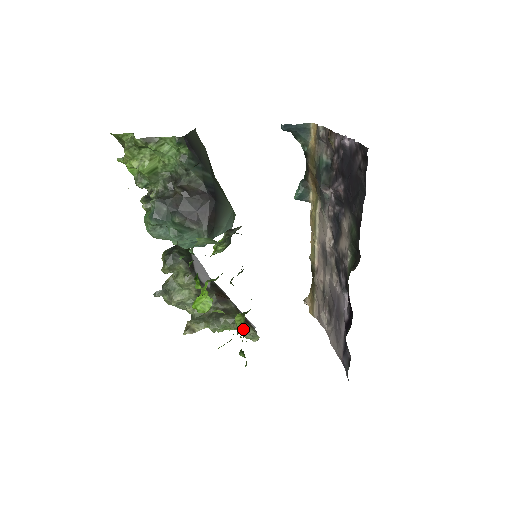
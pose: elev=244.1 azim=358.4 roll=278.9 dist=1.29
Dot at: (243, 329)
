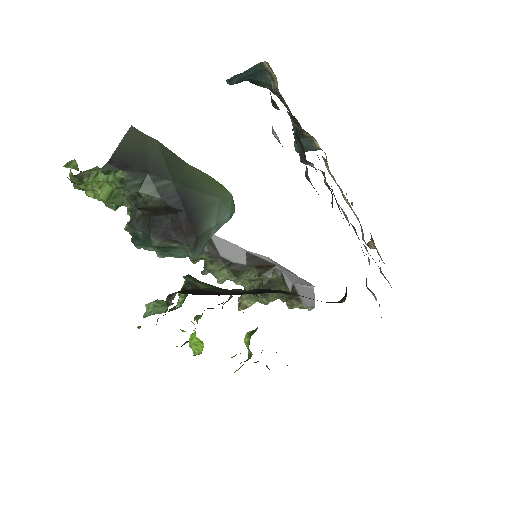
Dot at: occluded
